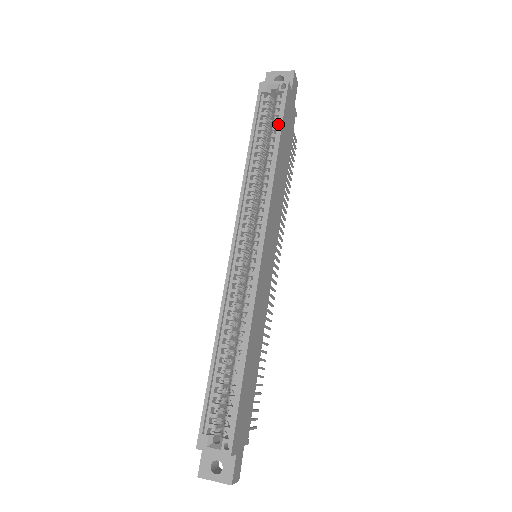
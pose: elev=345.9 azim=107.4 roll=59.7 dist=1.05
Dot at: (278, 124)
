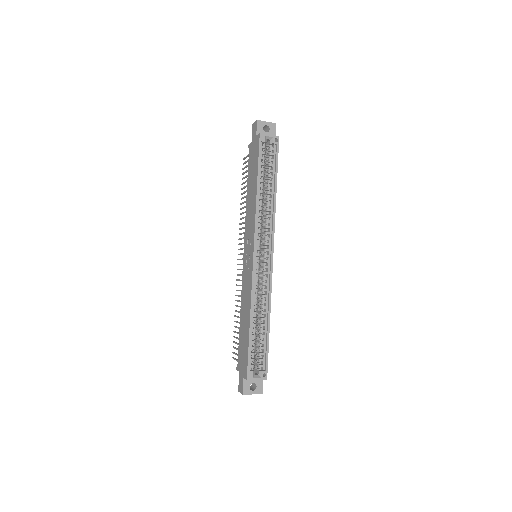
Dot at: (274, 168)
